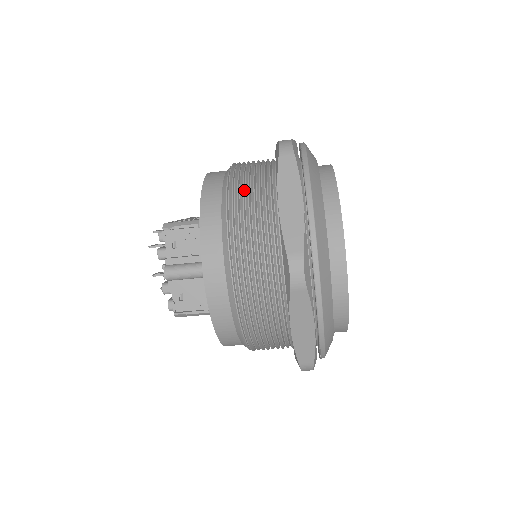
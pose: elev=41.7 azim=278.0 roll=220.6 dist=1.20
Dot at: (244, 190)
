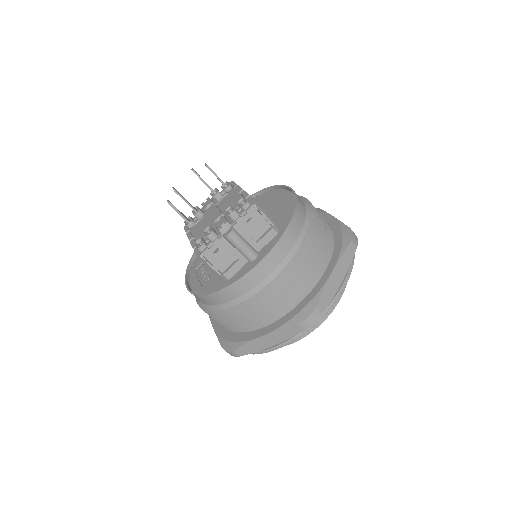
Dot at: (317, 239)
